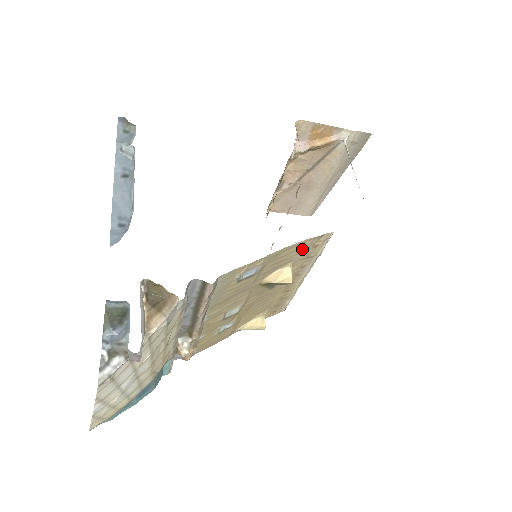
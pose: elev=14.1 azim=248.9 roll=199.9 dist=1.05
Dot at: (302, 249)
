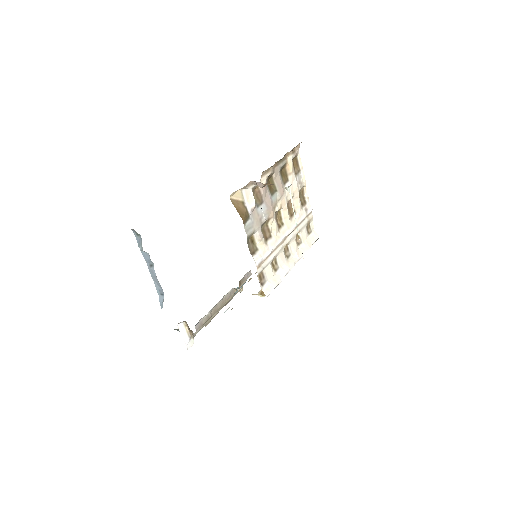
Dot at: occluded
